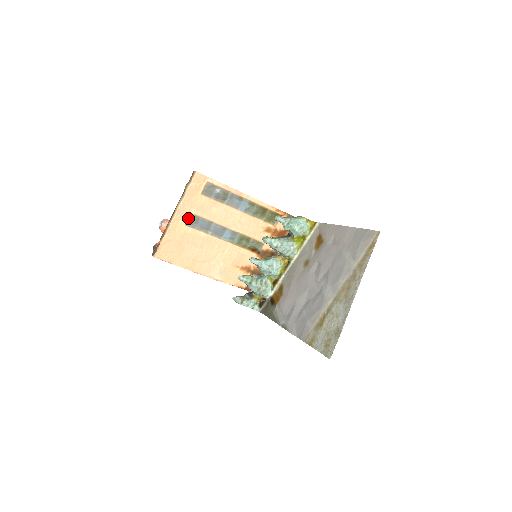
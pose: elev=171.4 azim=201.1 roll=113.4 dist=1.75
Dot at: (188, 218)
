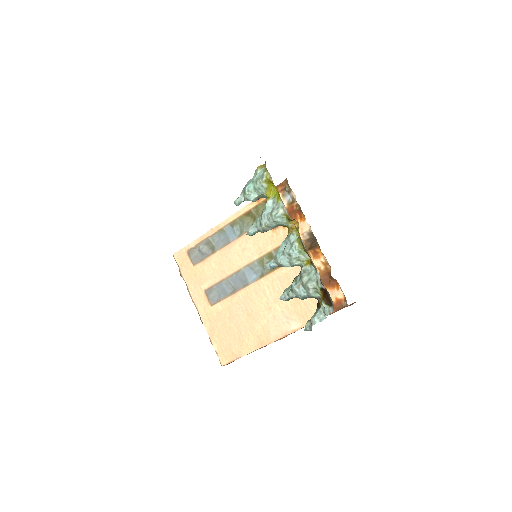
Dot at: (207, 297)
